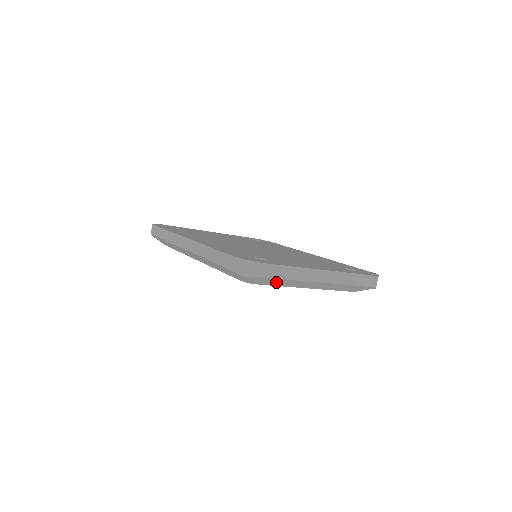
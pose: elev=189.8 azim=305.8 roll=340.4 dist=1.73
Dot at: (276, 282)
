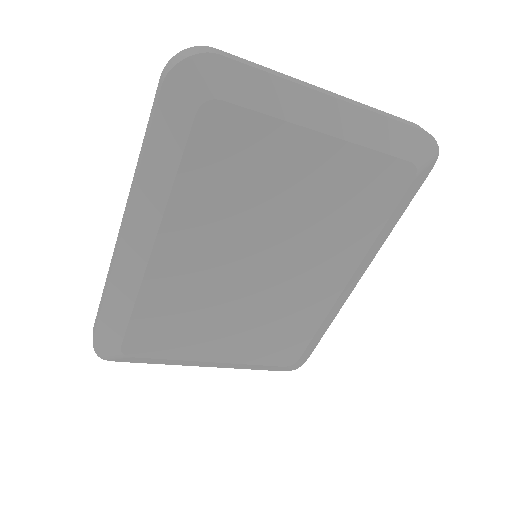
Dot at: (252, 90)
